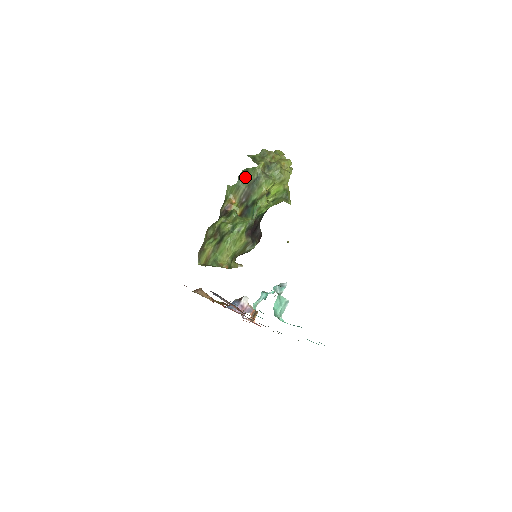
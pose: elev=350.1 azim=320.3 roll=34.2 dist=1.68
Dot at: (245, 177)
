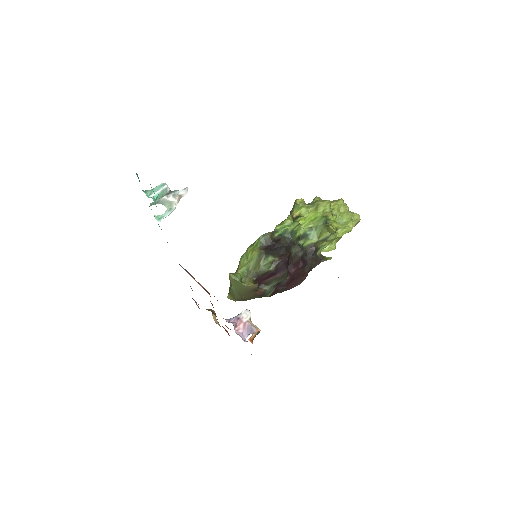
Dot at: occluded
